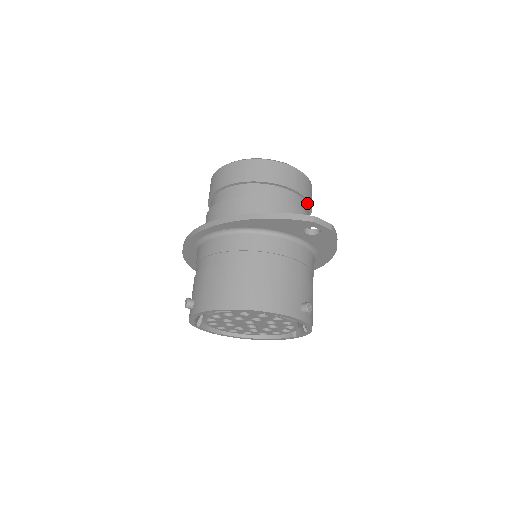
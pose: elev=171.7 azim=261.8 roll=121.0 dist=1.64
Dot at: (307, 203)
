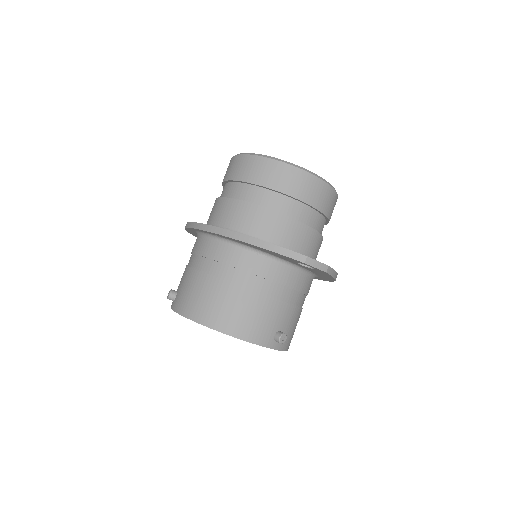
Dot at: (323, 215)
